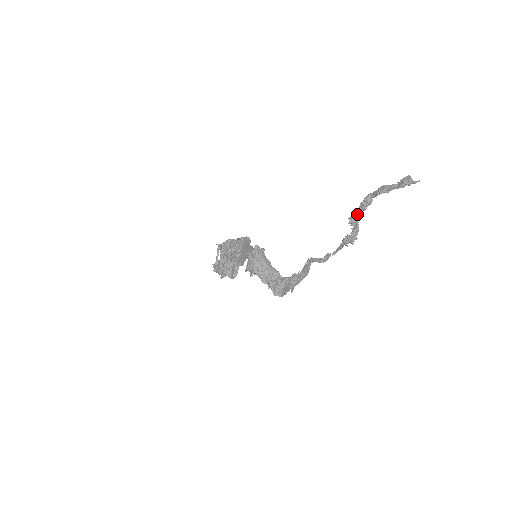
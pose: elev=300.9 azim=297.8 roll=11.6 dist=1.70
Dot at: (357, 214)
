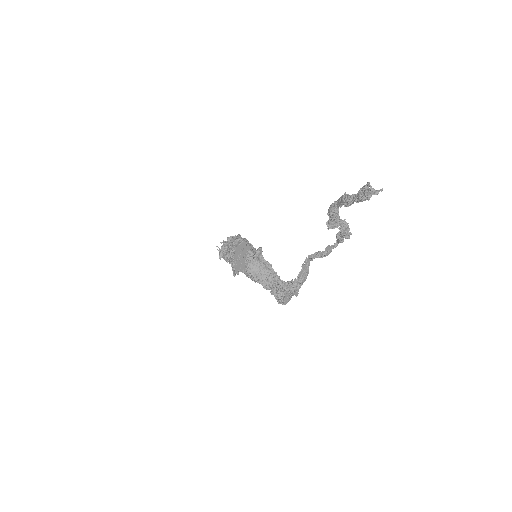
Dot at: (331, 221)
